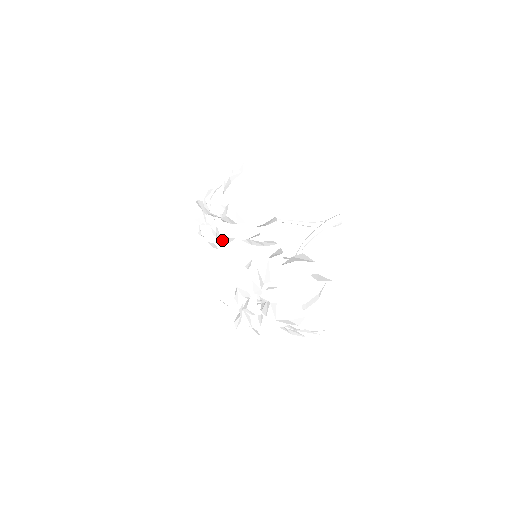
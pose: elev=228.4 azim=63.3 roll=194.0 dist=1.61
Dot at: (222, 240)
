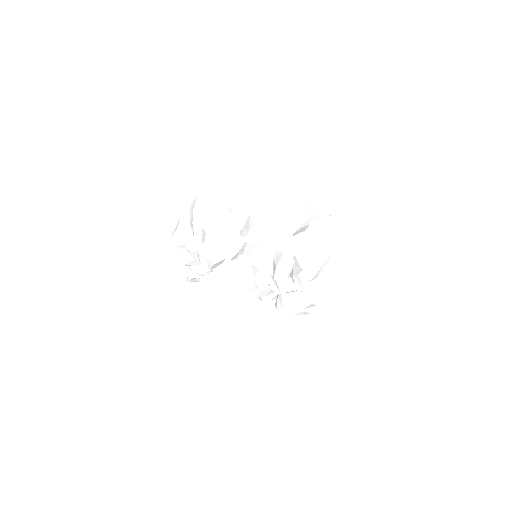
Dot at: (216, 260)
